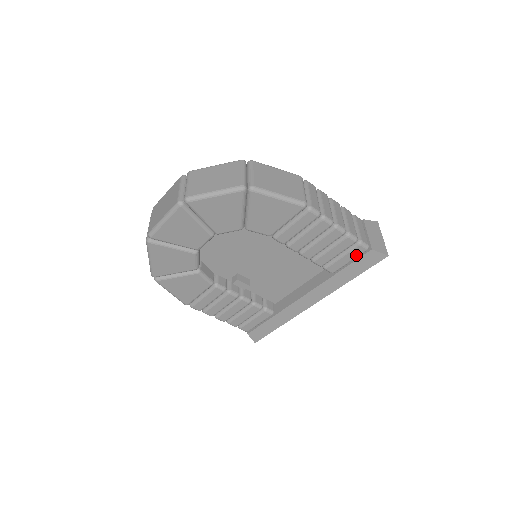
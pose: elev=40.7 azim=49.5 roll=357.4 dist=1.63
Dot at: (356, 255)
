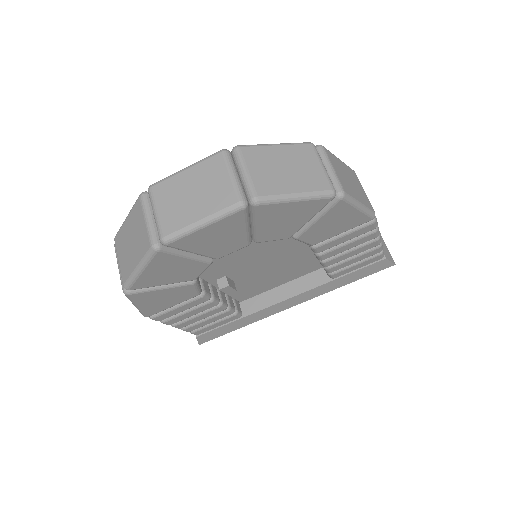
Dot at: (369, 263)
